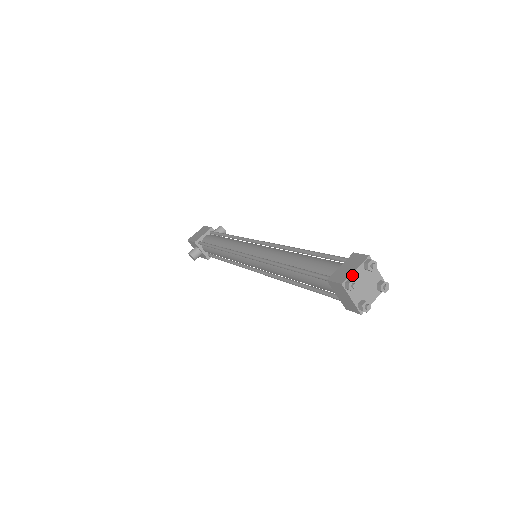
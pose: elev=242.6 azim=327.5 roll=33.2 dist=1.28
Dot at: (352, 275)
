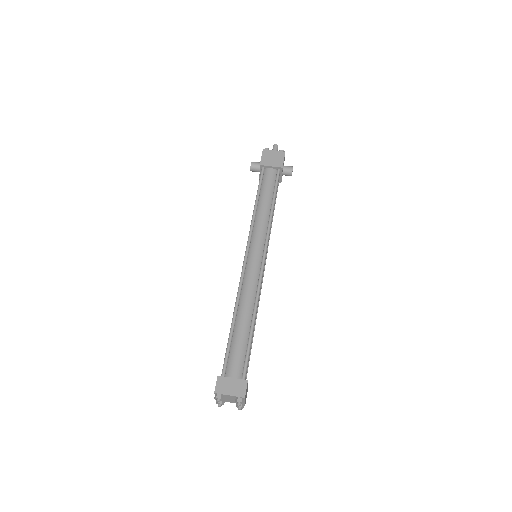
Dot at: (225, 395)
